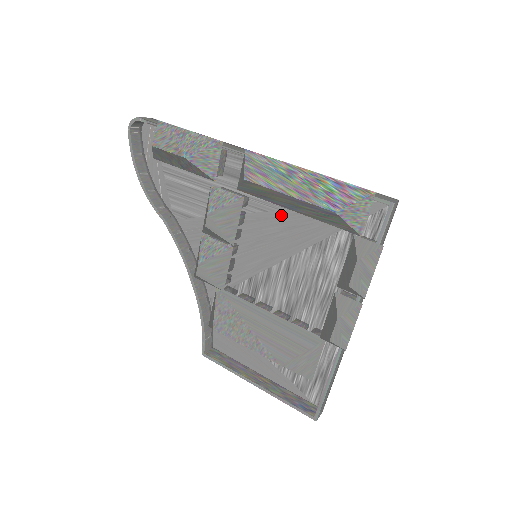
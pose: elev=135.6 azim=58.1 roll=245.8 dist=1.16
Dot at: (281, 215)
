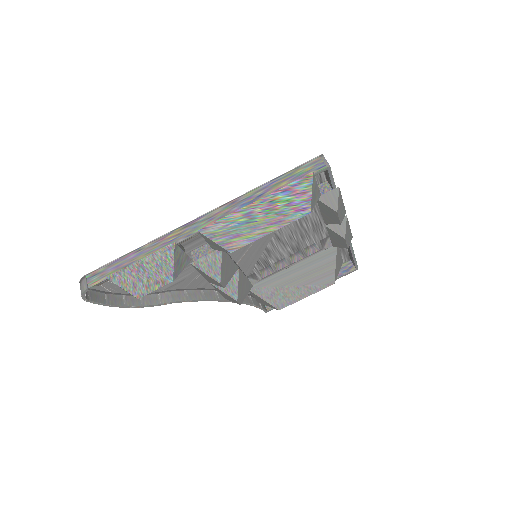
Dot at: occluded
